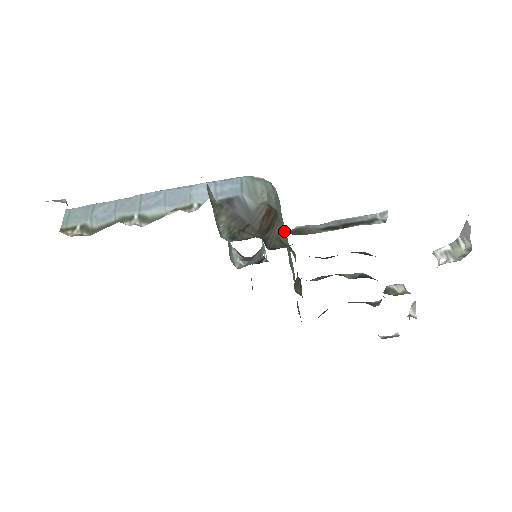
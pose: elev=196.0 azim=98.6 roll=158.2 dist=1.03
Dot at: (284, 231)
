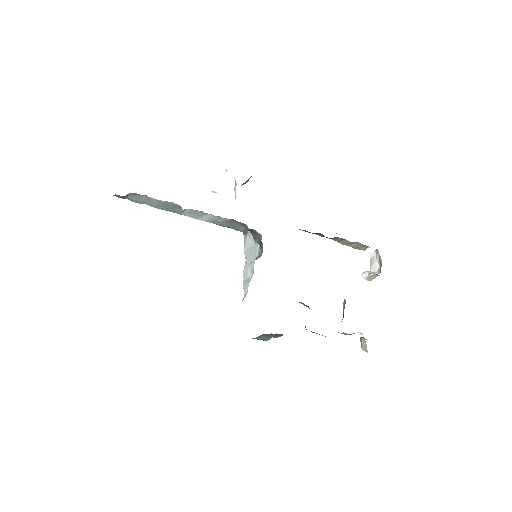
Dot at: occluded
